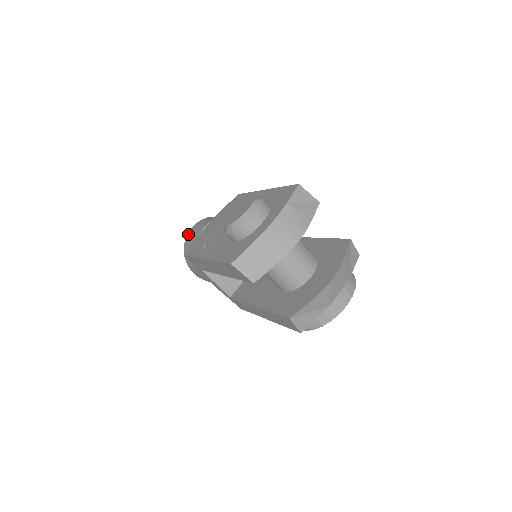
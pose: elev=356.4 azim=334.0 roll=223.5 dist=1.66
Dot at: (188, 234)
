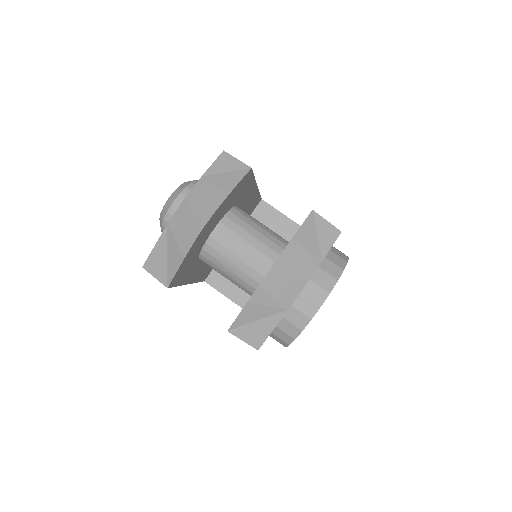
Dot at: occluded
